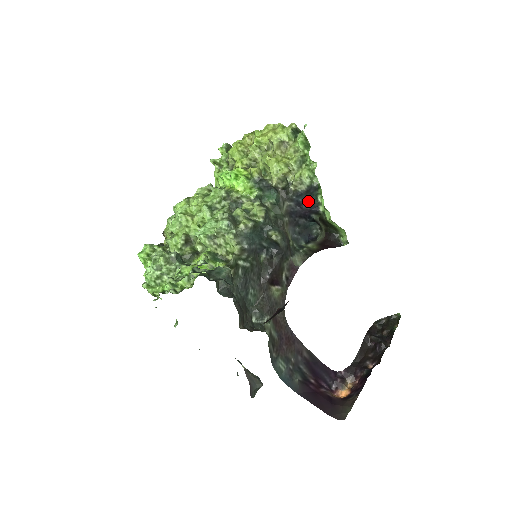
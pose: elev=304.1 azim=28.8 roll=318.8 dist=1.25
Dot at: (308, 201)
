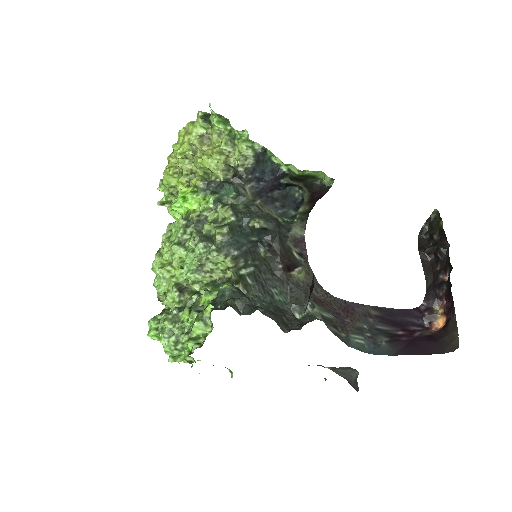
Dot at: (266, 171)
